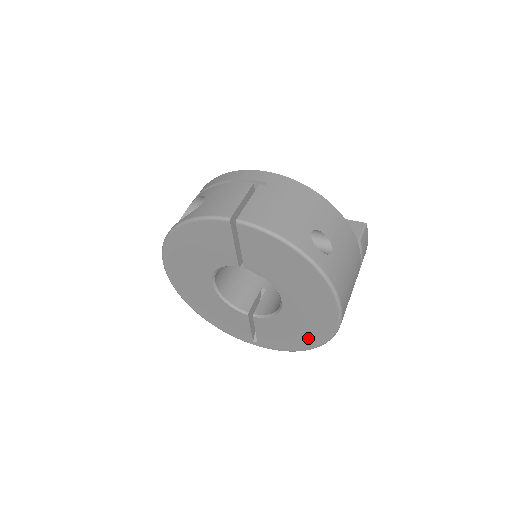
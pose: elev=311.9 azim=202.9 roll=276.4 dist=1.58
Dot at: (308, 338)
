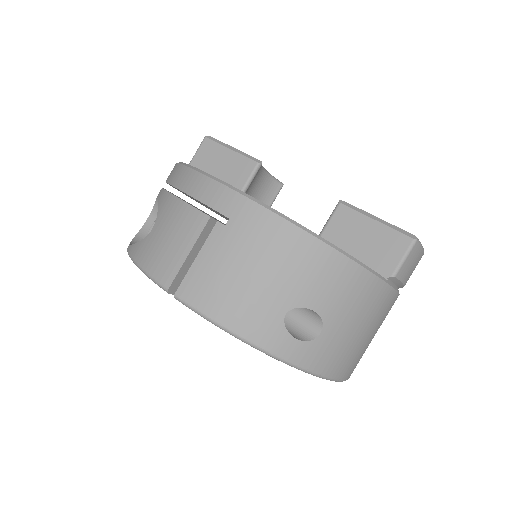
Dot at: occluded
